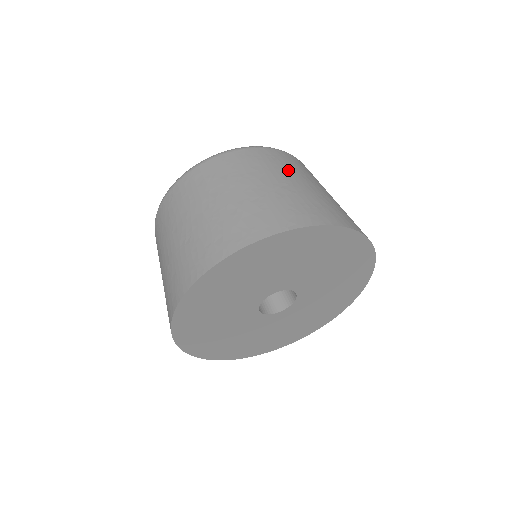
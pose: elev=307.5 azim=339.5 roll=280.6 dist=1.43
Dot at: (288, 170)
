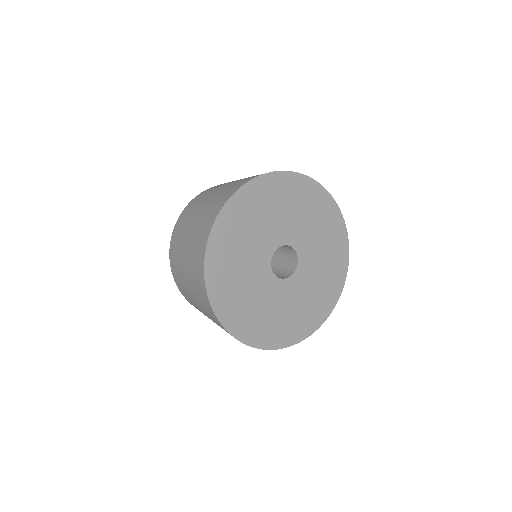
Dot at: occluded
